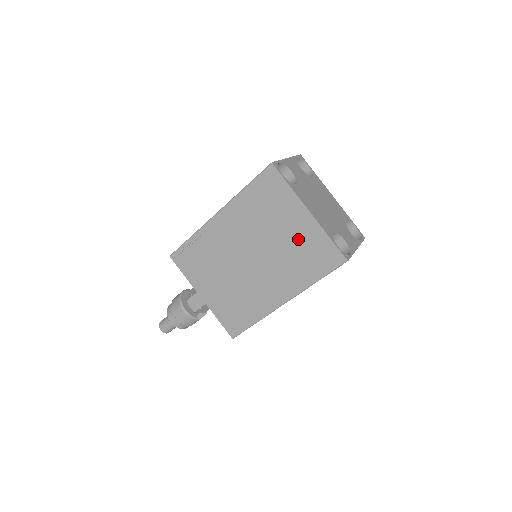
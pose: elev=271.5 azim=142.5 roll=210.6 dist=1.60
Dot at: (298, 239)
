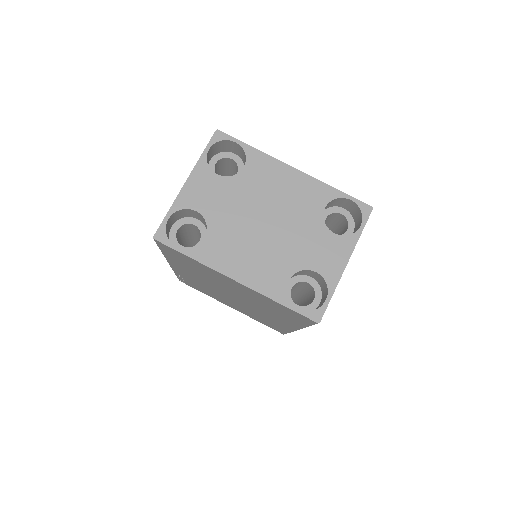
Dot at: (252, 296)
